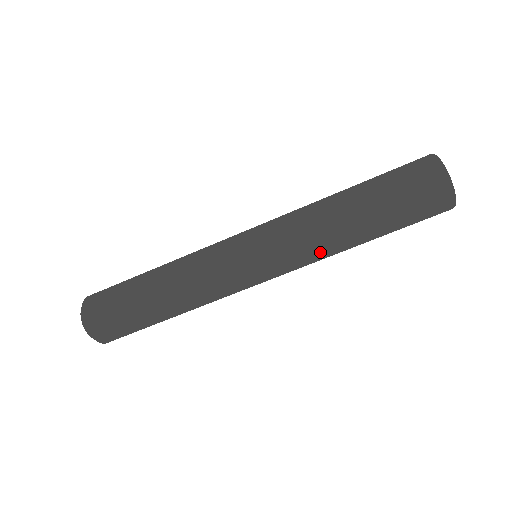
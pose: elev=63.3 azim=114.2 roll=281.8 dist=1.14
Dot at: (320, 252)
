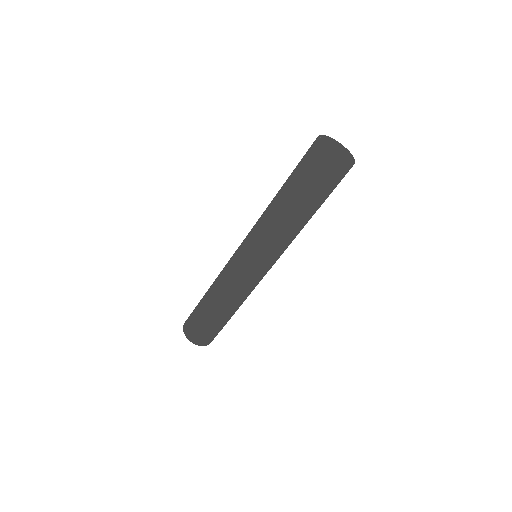
Dot at: (269, 230)
